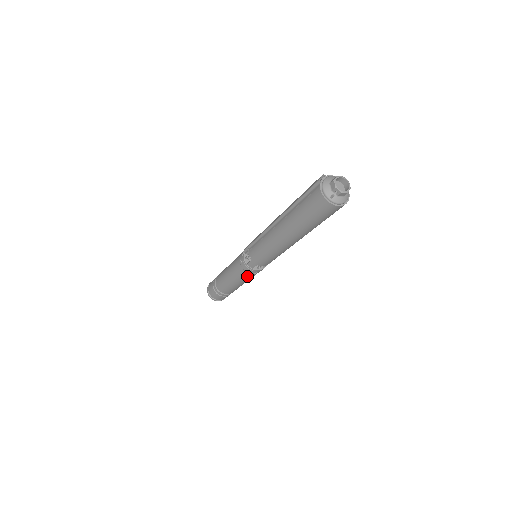
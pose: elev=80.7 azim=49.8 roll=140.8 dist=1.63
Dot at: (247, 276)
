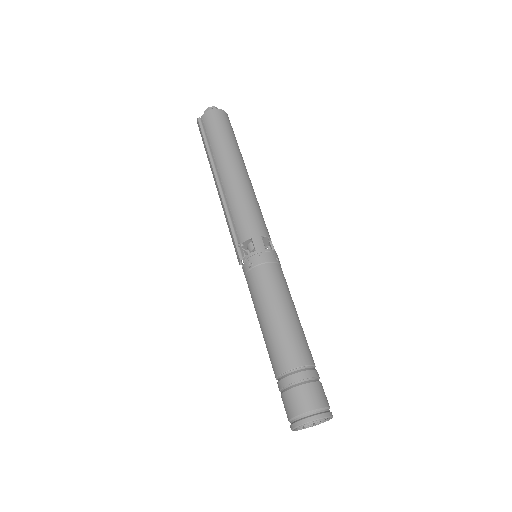
Dot at: (277, 274)
